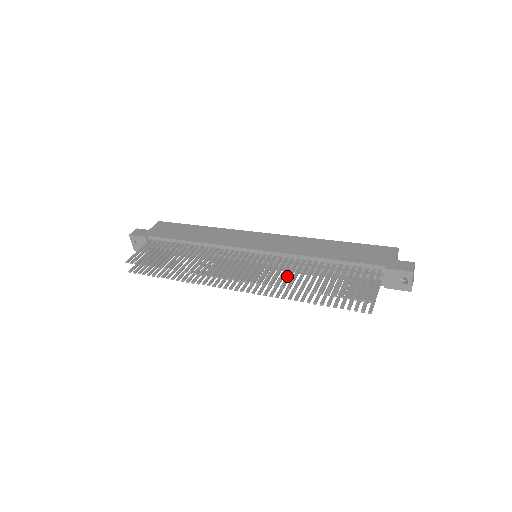
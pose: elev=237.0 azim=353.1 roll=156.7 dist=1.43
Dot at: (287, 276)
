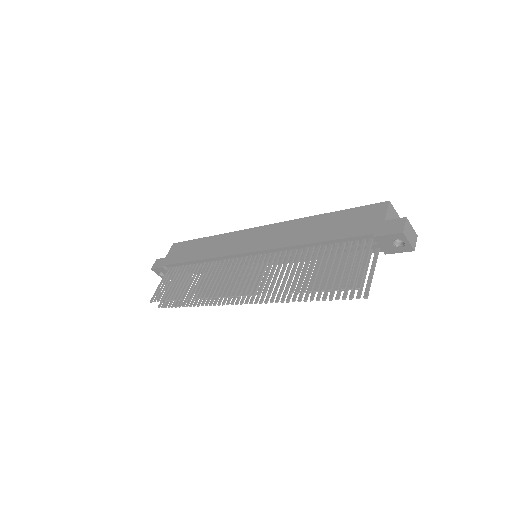
Dot at: (279, 277)
